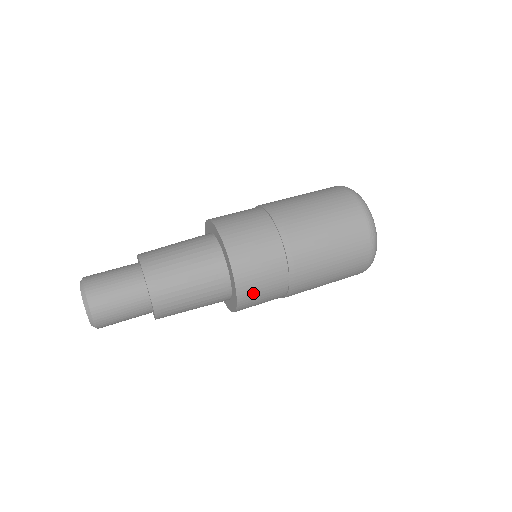
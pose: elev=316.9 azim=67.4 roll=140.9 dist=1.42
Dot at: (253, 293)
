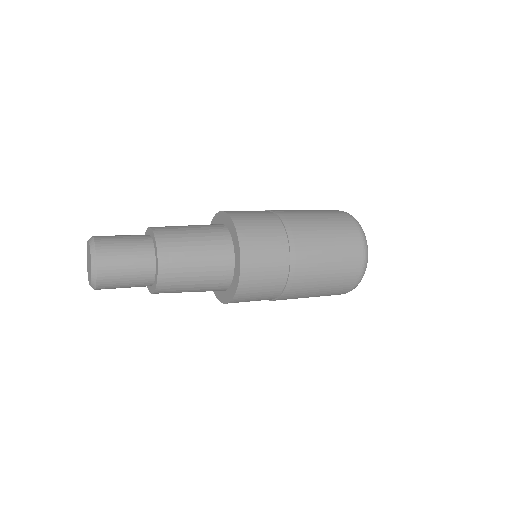
Dot at: (247, 298)
